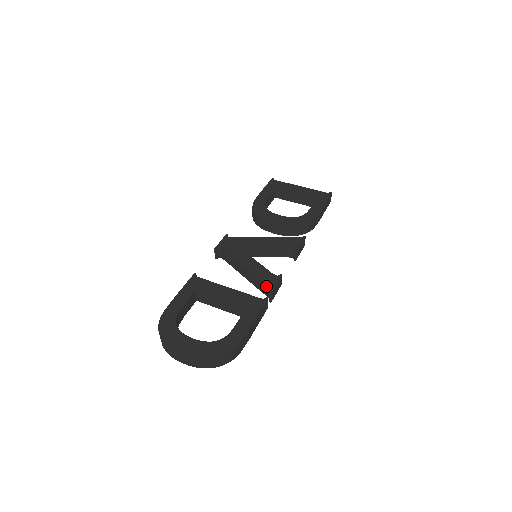
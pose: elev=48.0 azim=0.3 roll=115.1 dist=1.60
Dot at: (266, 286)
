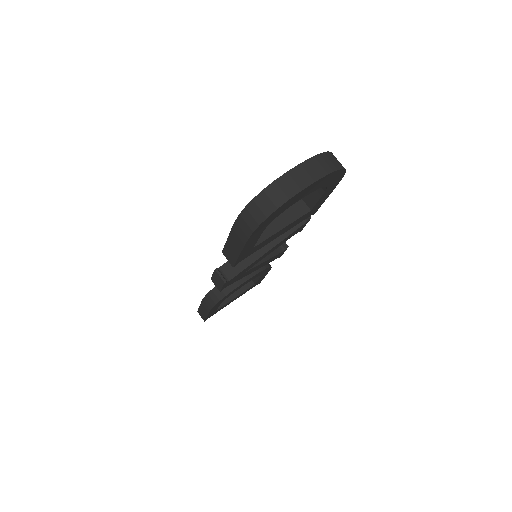
Dot at: occluded
